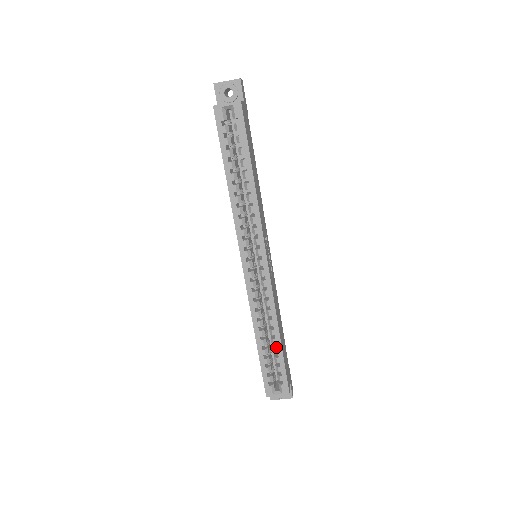
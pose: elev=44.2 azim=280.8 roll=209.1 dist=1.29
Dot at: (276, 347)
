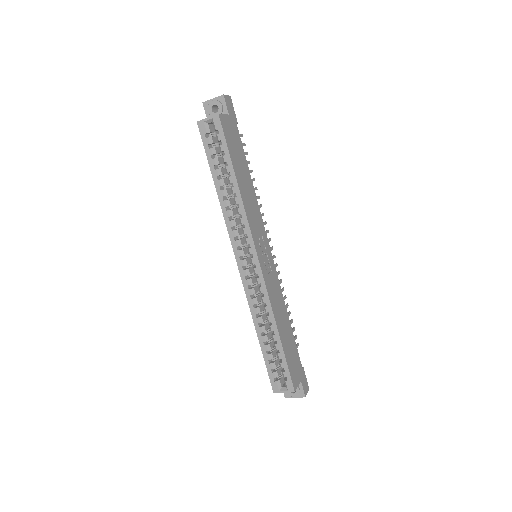
Dot at: (277, 343)
